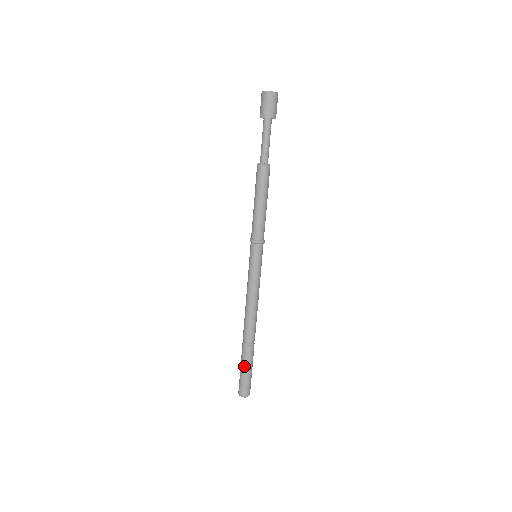
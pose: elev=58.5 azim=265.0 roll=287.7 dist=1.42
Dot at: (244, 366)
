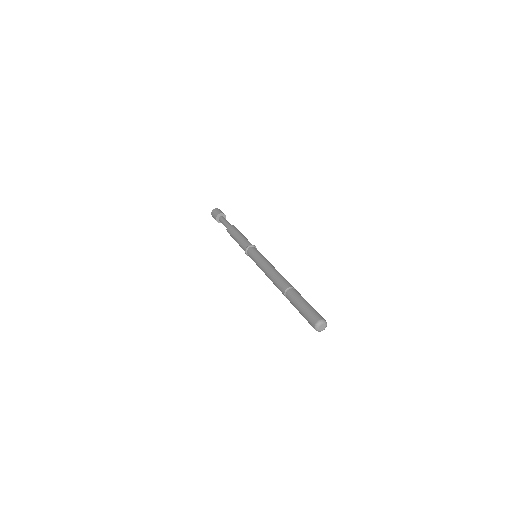
Dot at: (297, 305)
